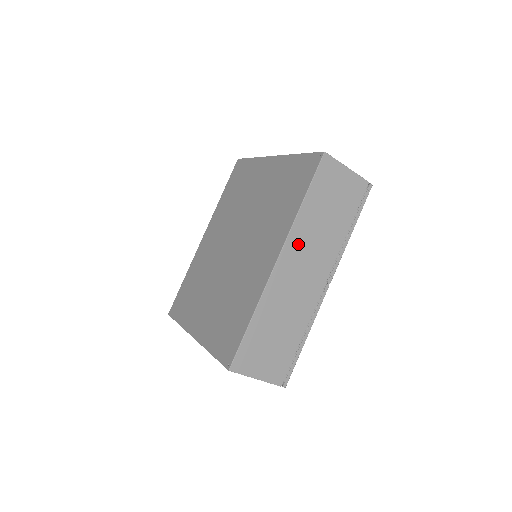
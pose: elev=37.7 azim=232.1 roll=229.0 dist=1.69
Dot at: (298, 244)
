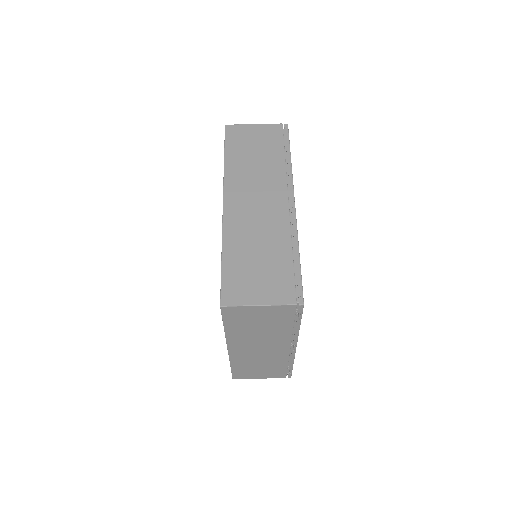
Dot at: (238, 185)
